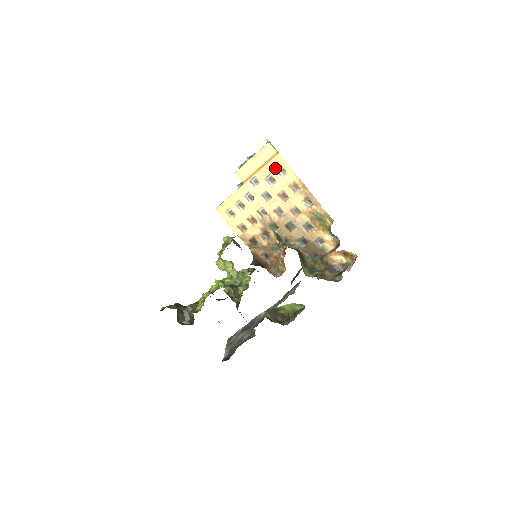
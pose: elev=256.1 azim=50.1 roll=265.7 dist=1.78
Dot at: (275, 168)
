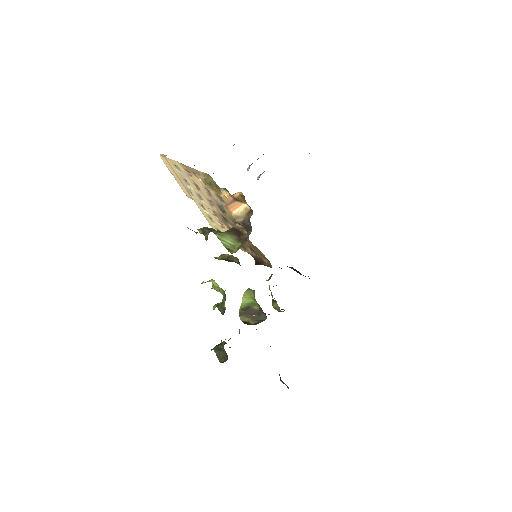
Dot at: (177, 170)
